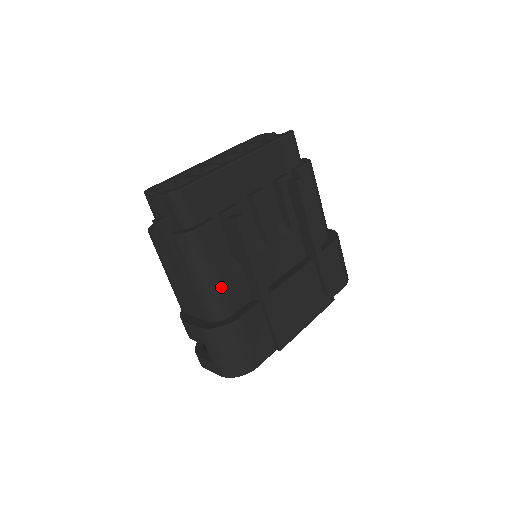
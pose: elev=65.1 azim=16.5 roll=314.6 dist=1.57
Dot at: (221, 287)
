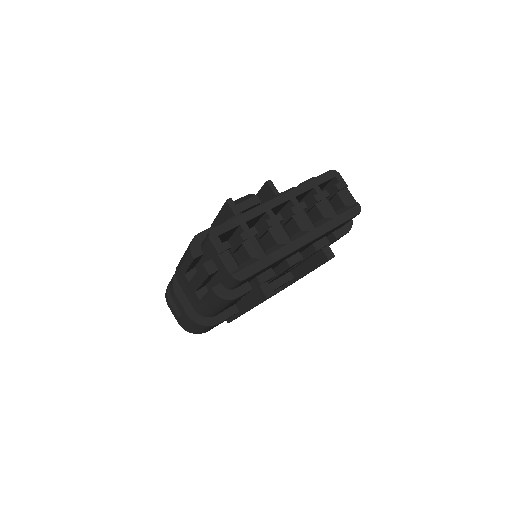
Dot at: (221, 310)
